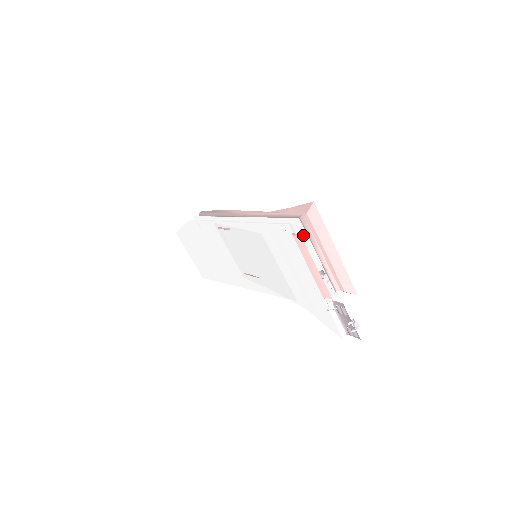
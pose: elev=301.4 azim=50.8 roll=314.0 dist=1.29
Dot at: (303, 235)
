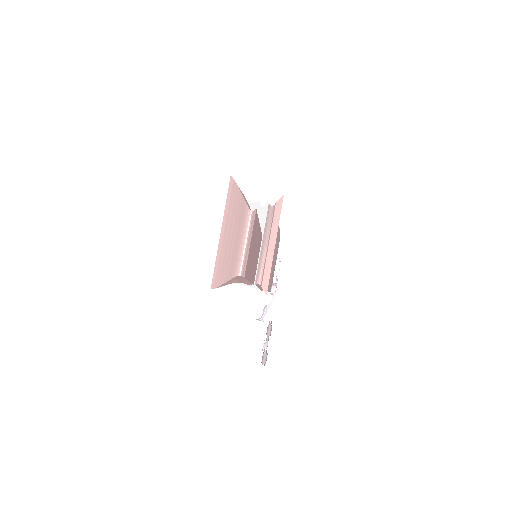
Dot at: (264, 219)
